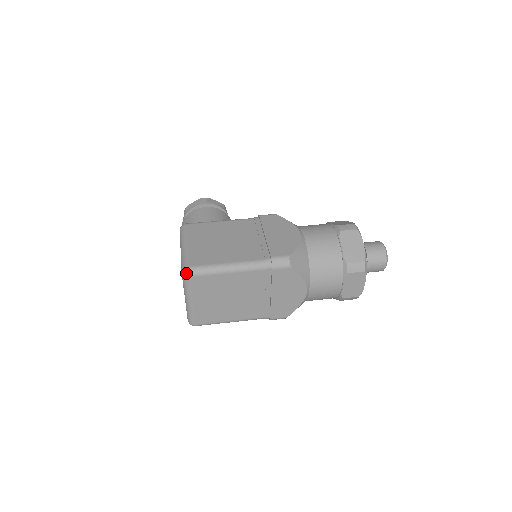
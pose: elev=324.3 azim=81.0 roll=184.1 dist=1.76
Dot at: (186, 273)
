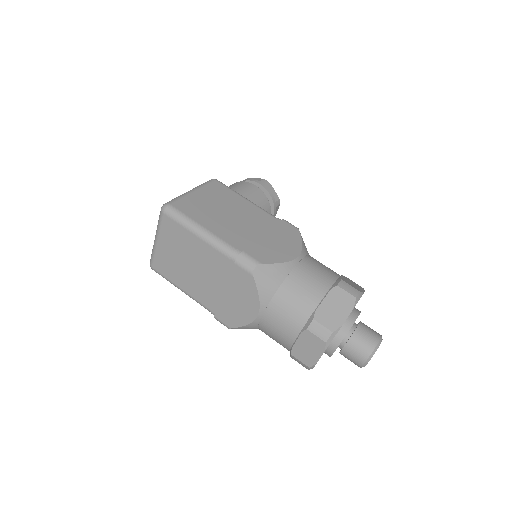
Dot at: (163, 208)
